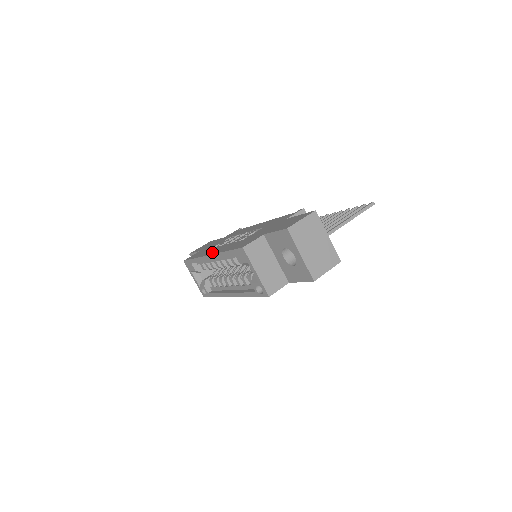
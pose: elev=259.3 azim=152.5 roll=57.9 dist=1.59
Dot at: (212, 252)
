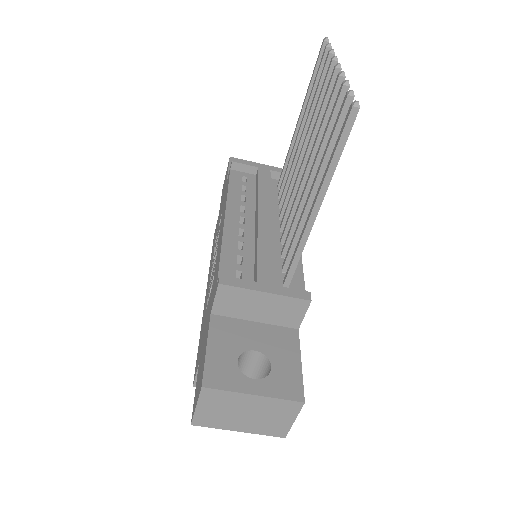
Dot at: occluded
